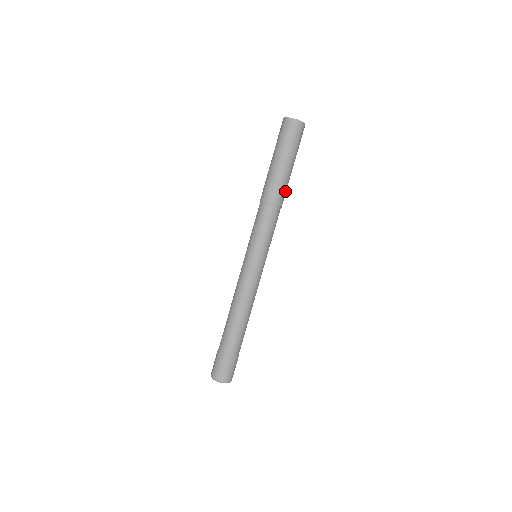
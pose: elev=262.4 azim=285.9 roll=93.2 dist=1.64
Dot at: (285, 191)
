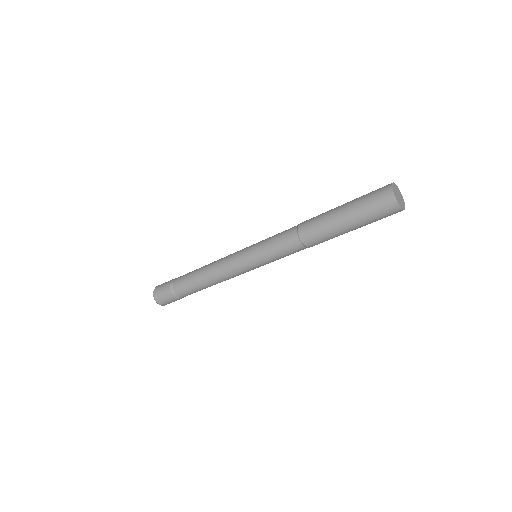
Dot at: (327, 240)
